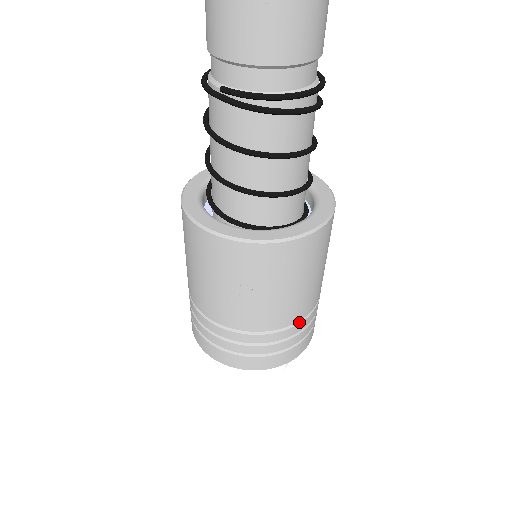
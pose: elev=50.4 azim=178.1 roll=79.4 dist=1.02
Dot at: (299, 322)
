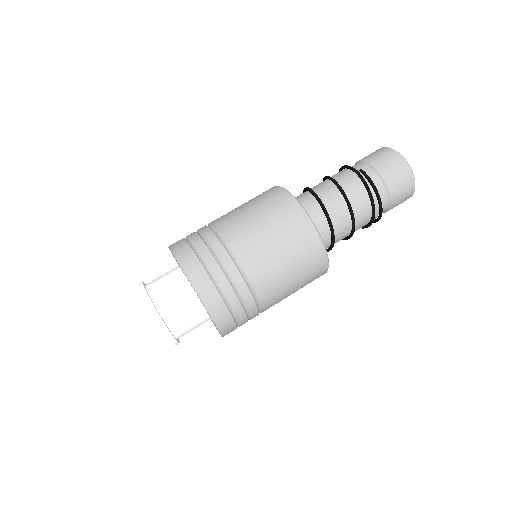
Dot at: (255, 300)
